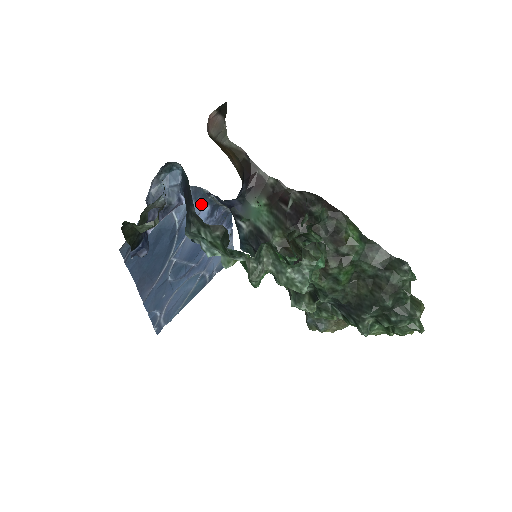
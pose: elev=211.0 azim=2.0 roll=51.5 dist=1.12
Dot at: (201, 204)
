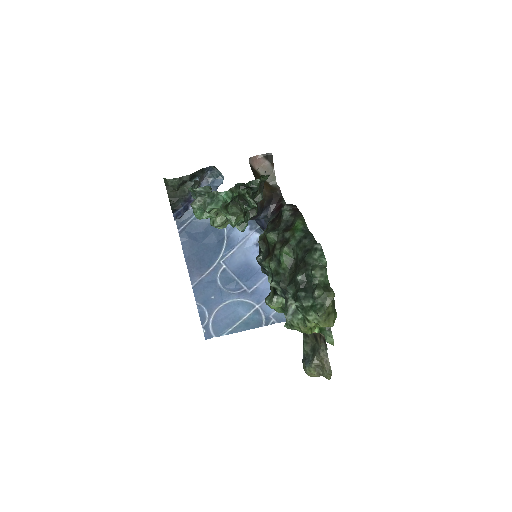
Dot at: (251, 227)
